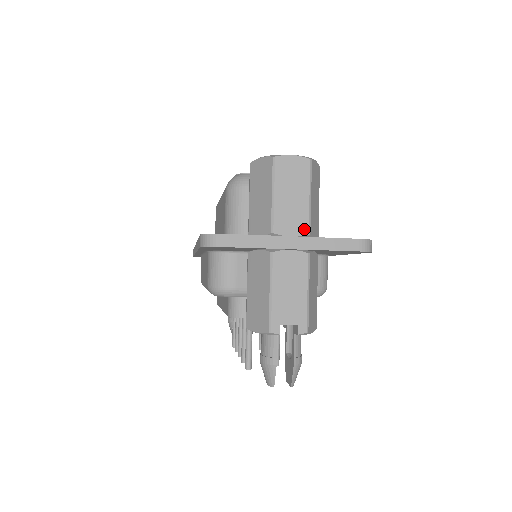
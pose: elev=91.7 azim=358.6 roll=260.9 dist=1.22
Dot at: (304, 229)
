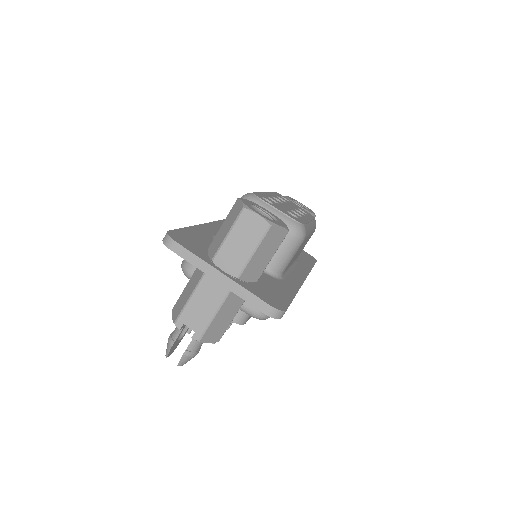
Dot at: (236, 272)
